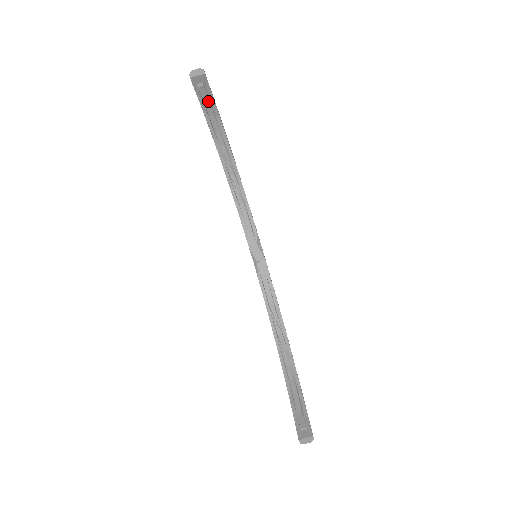
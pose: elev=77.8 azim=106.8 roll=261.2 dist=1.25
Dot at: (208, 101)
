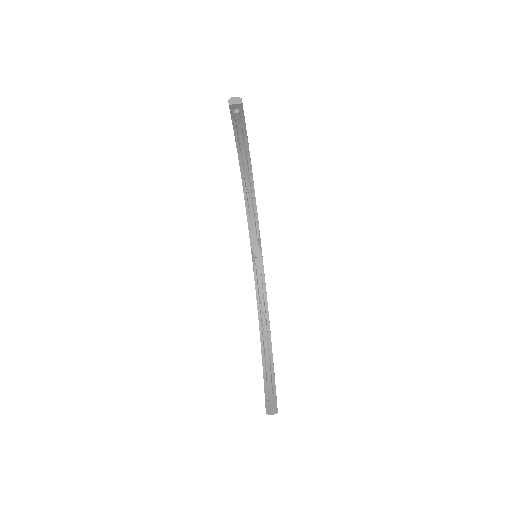
Dot at: (240, 124)
